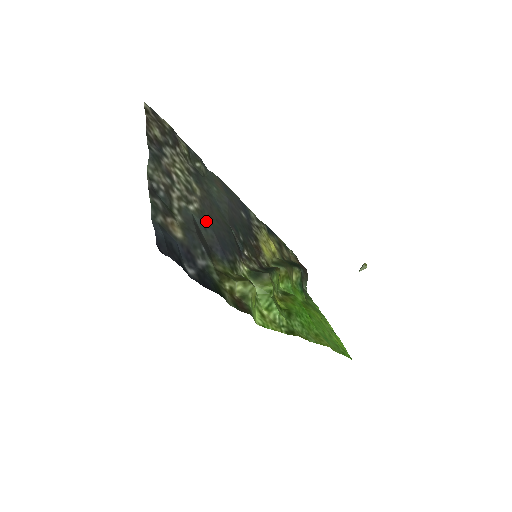
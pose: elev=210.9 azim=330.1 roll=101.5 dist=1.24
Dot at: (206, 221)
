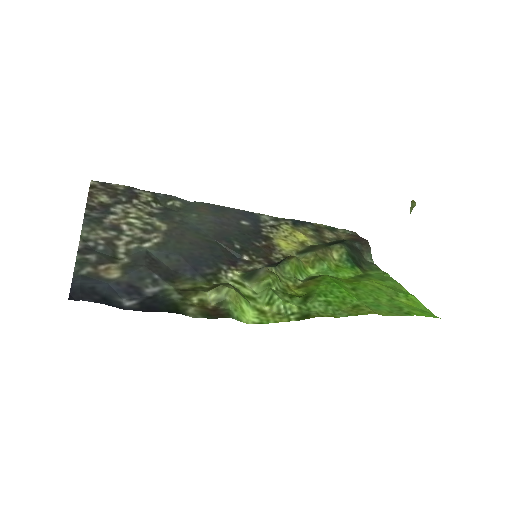
Dot at: (169, 249)
